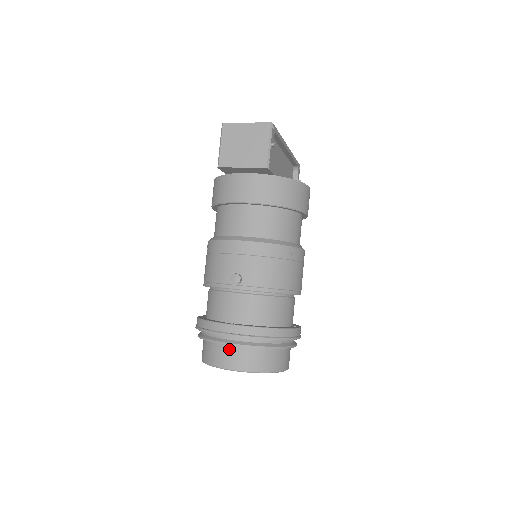
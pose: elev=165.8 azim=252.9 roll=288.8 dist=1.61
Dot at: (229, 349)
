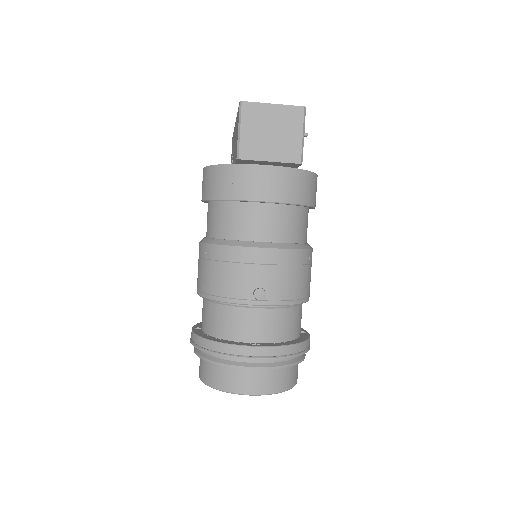
Dot at: (249, 372)
